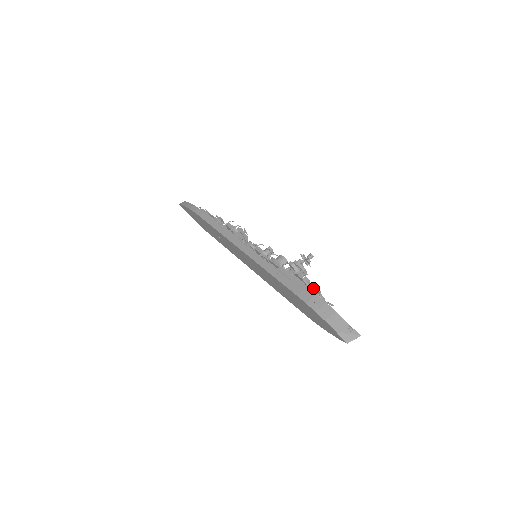
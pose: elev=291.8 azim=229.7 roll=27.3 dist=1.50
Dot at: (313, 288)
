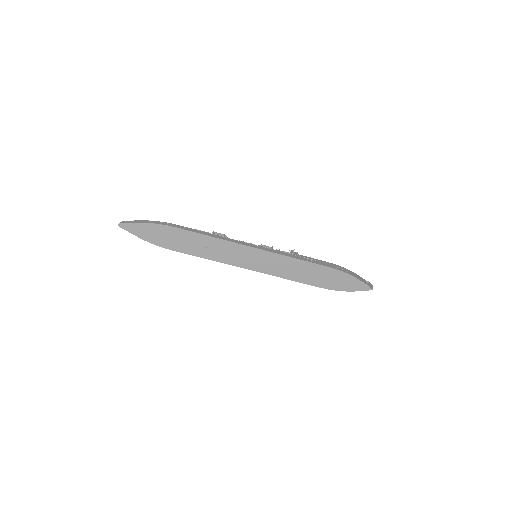
Dot at: occluded
